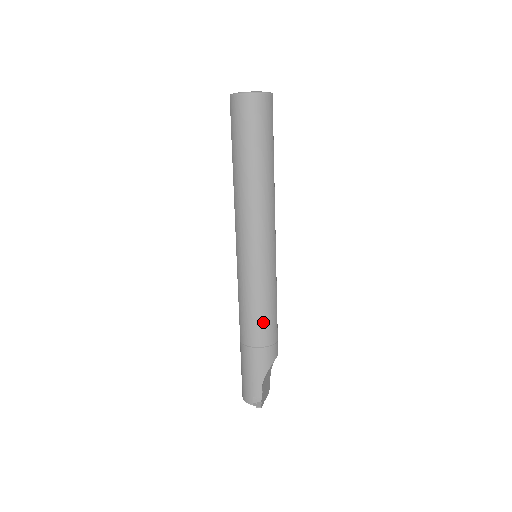
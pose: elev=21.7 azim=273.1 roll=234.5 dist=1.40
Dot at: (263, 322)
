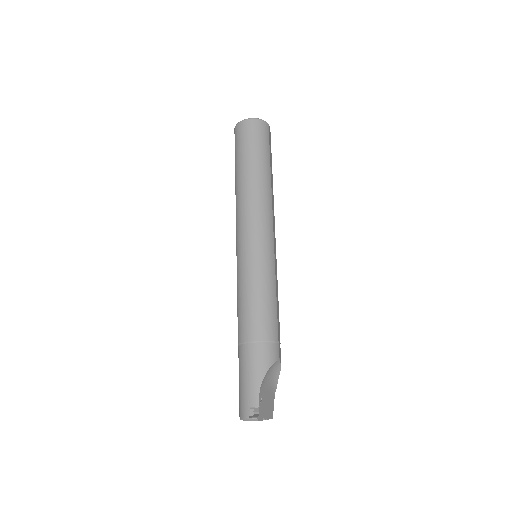
Dot at: (260, 312)
